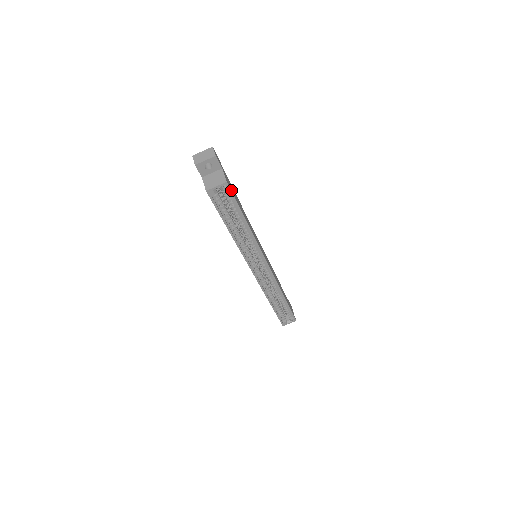
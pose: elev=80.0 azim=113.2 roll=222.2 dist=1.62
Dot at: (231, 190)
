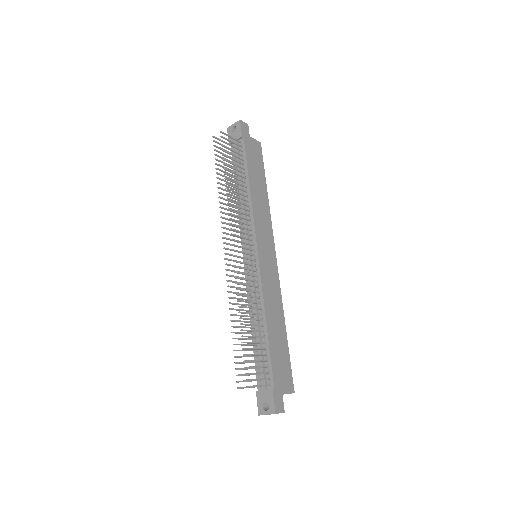
Dot at: (291, 379)
